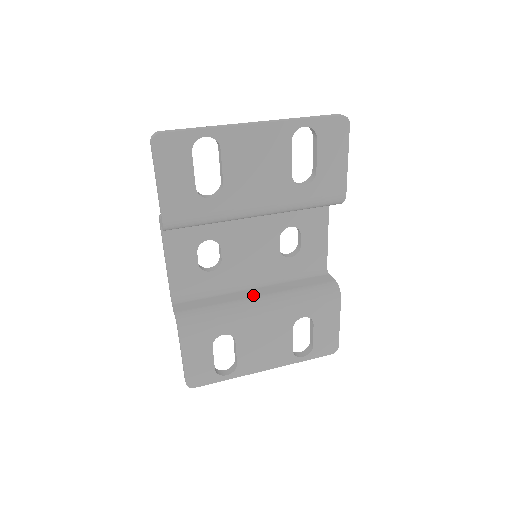
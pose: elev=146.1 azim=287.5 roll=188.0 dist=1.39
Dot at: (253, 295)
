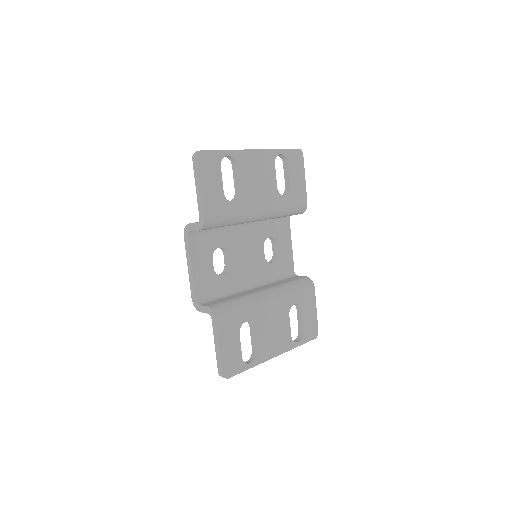
Dot at: (257, 290)
